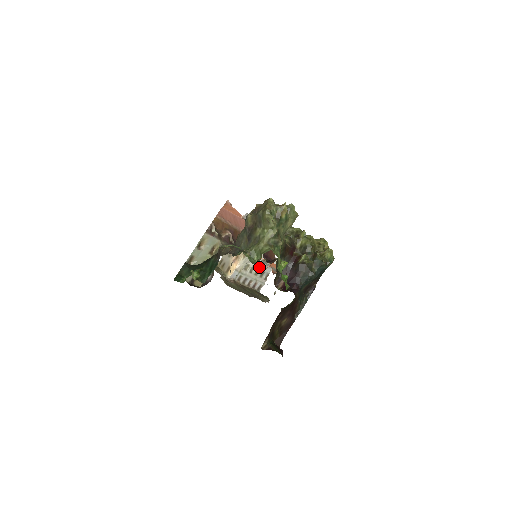
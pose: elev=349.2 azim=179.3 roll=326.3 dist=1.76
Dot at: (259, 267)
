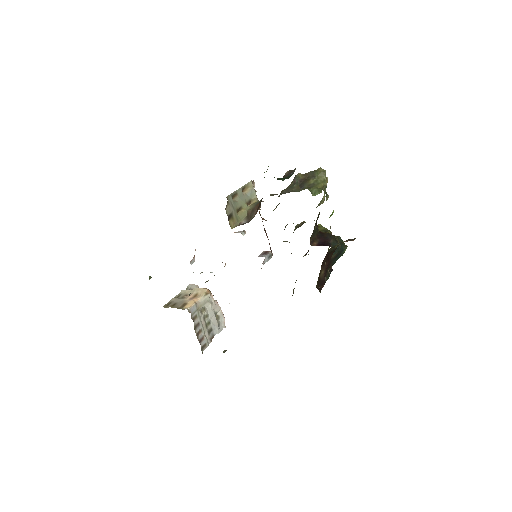
Dot at: (210, 320)
